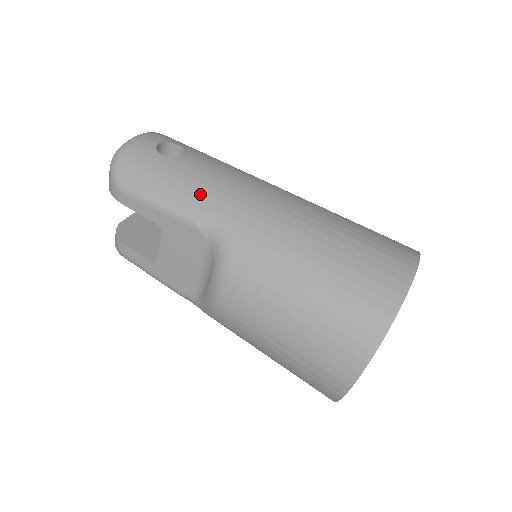
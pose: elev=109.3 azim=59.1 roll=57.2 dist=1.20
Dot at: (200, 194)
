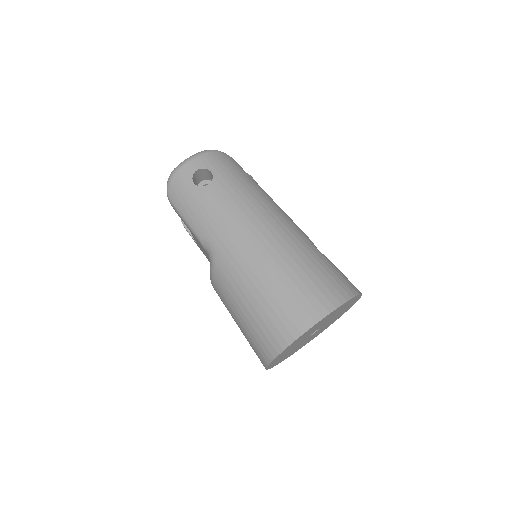
Dot at: (205, 222)
